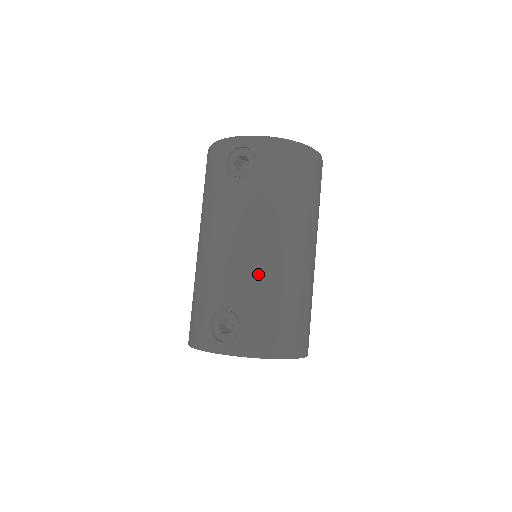
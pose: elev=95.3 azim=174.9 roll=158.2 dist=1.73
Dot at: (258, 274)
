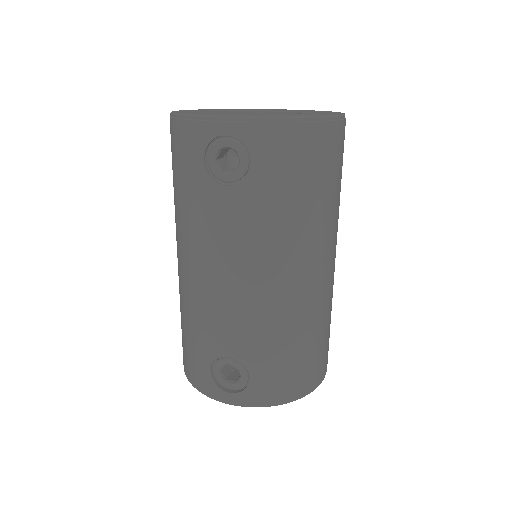
Dot at: (267, 317)
